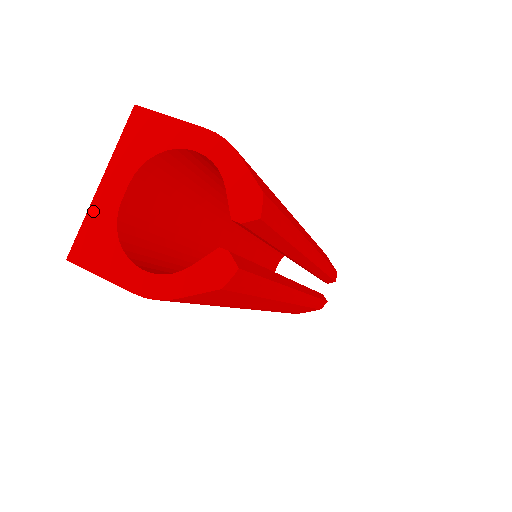
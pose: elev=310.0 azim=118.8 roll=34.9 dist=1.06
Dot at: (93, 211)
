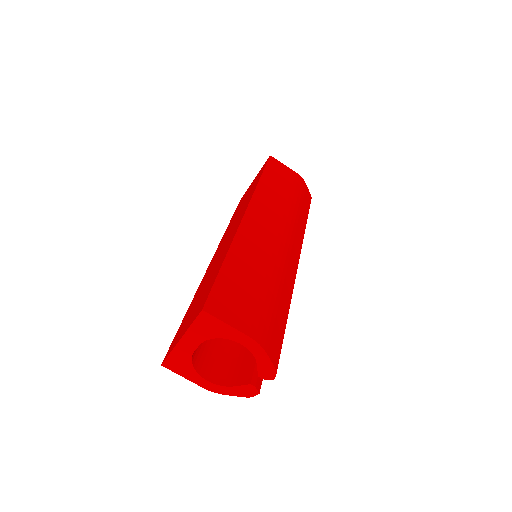
Dot at: (176, 351)
